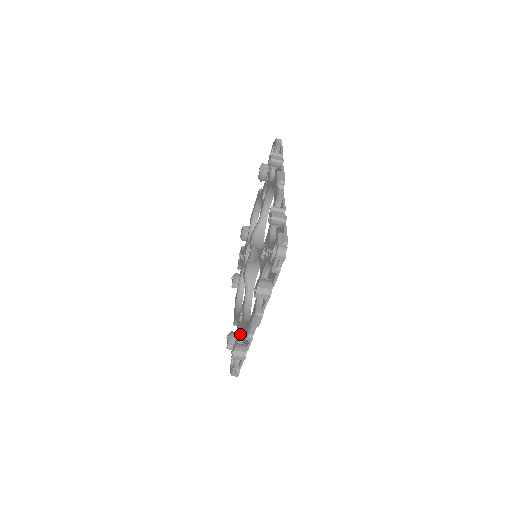
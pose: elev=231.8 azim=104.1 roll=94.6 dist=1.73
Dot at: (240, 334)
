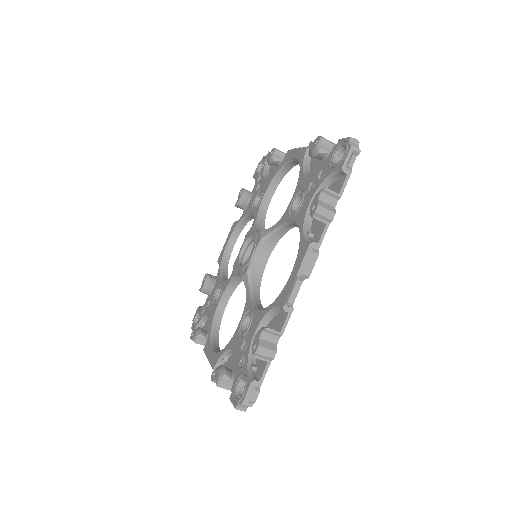
Dot at: (208, 316)
